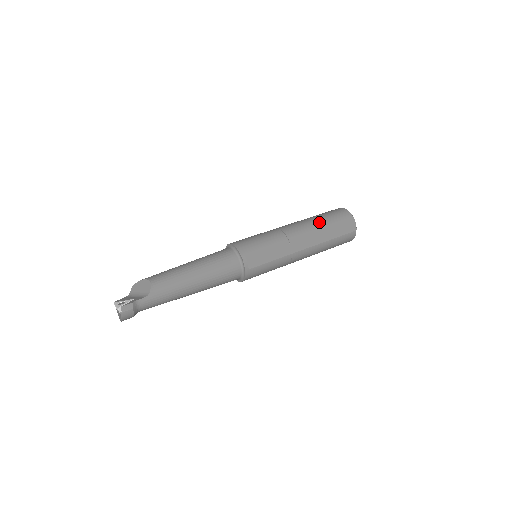
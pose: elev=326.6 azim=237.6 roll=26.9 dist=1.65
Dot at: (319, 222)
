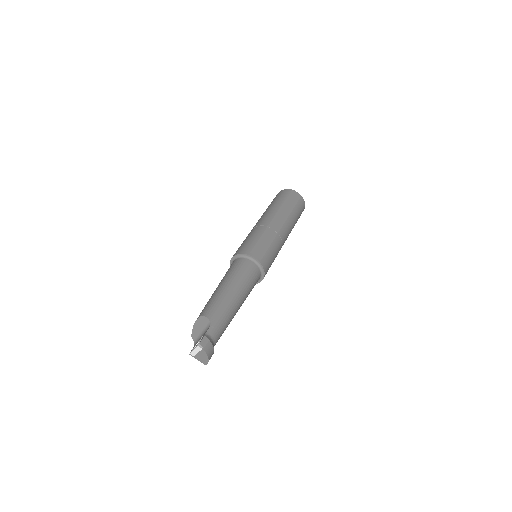
Dot at: (274, 206)
